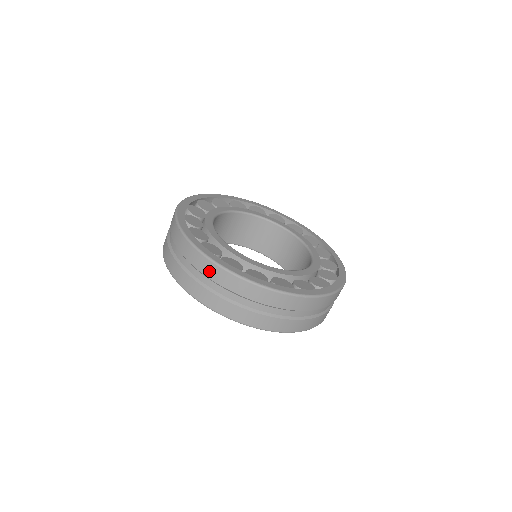
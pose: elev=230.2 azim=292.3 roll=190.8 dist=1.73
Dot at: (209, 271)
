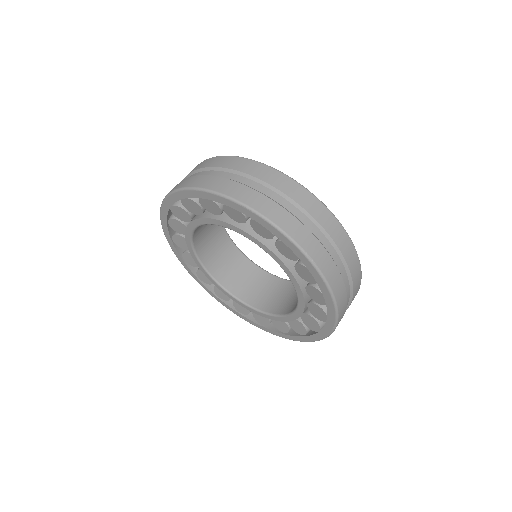
Dot at: (243, 166)
